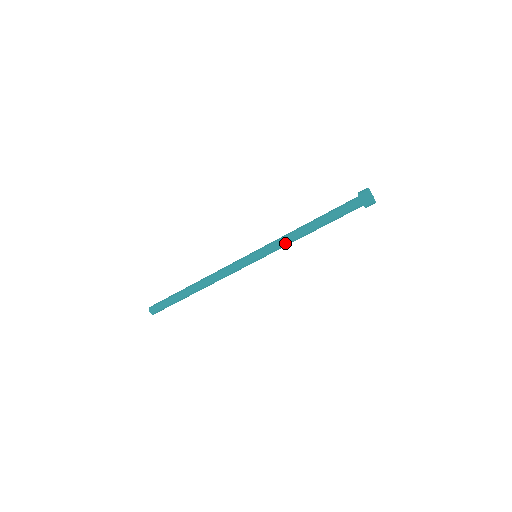
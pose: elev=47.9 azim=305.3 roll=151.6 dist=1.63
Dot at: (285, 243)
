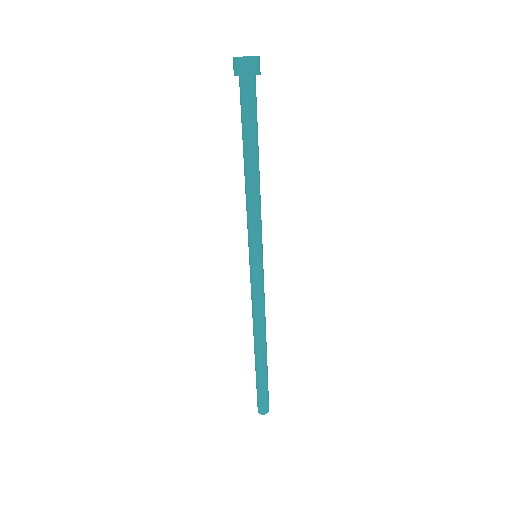
Dot at: (249, 211)
